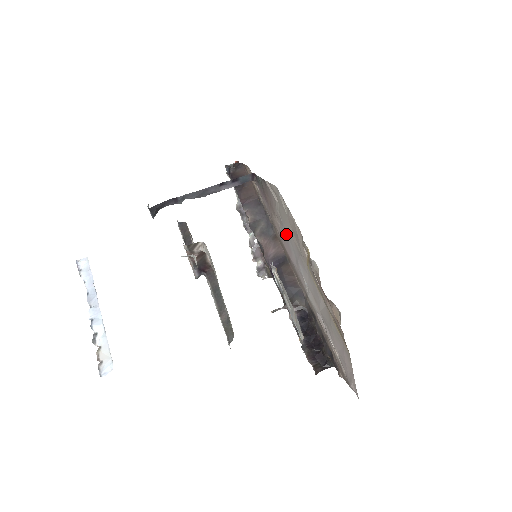
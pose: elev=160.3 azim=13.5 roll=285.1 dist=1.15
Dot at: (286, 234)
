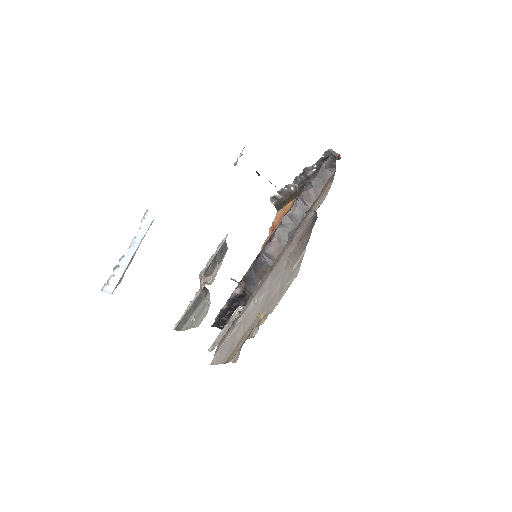
Dot at: (279, 275)
